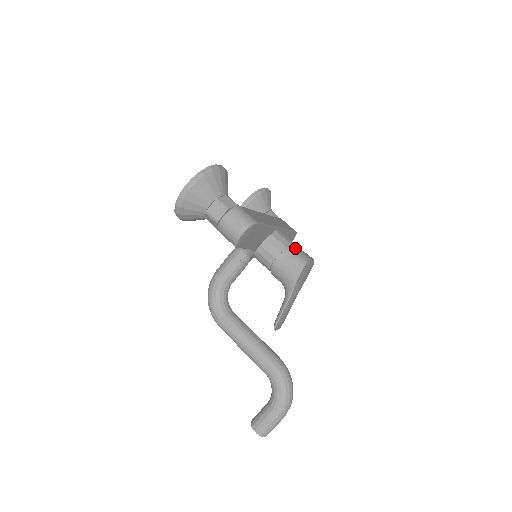
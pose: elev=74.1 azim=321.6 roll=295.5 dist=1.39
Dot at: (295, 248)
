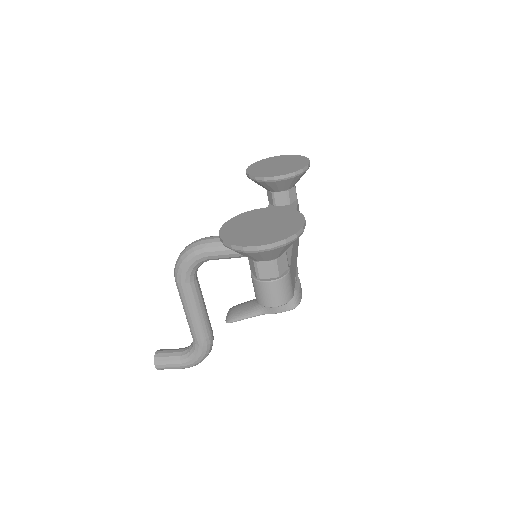
Dot at: (296, 280)
